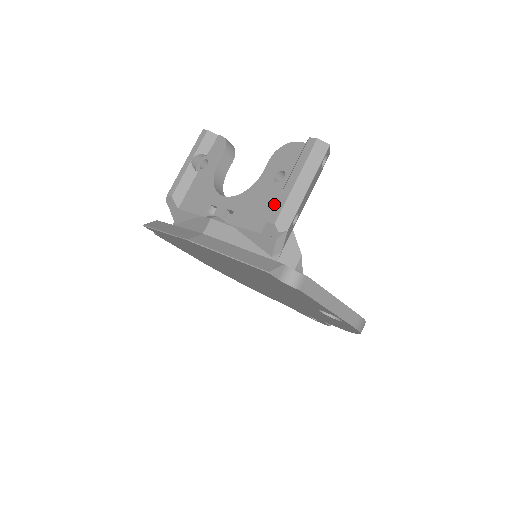
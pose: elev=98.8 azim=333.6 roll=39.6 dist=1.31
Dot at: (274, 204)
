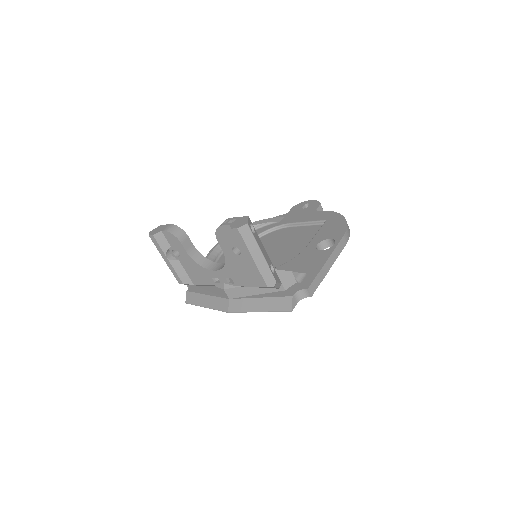
Dot at: (252, 269)
